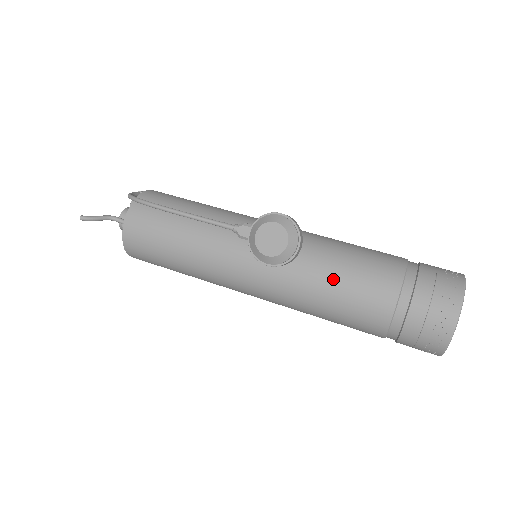
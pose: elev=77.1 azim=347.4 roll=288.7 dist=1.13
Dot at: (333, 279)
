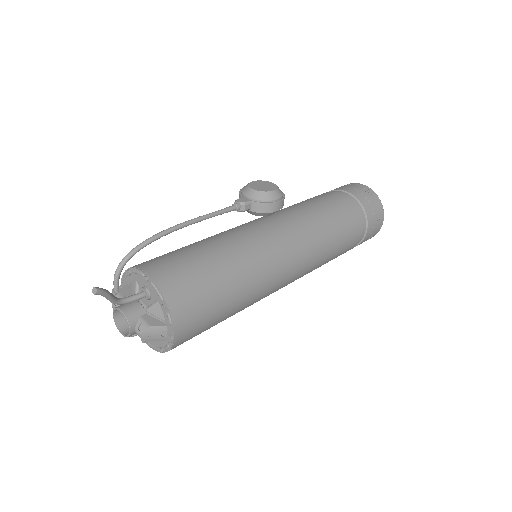
Dot at: (309, 204)
